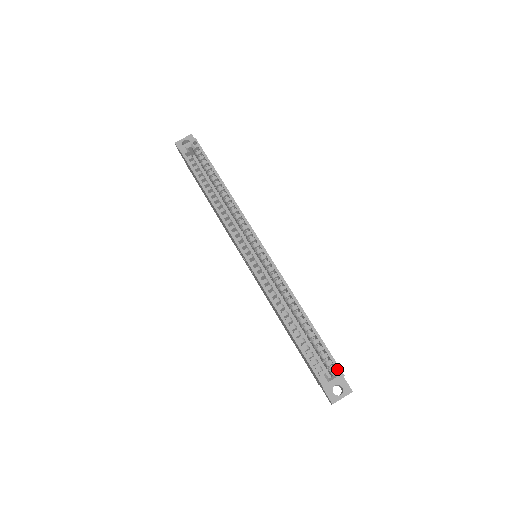
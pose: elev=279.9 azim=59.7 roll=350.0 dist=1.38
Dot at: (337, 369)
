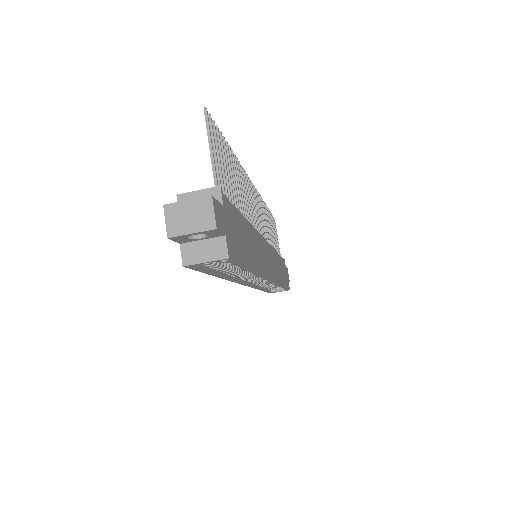
Dot at: occluded
